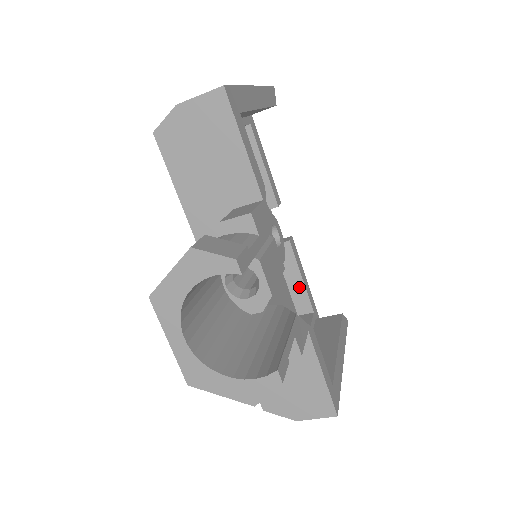
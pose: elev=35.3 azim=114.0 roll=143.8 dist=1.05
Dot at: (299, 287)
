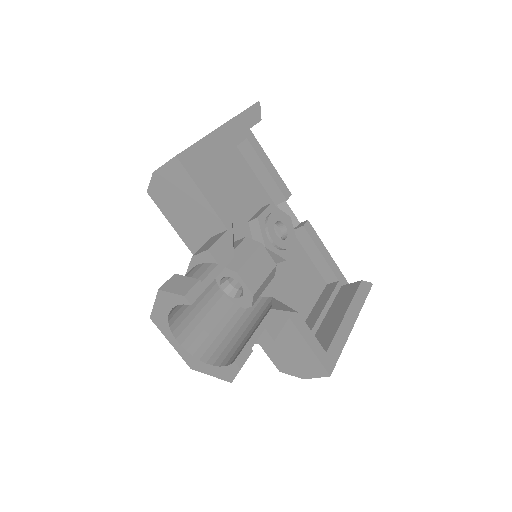
Dot at: (321, 262)
